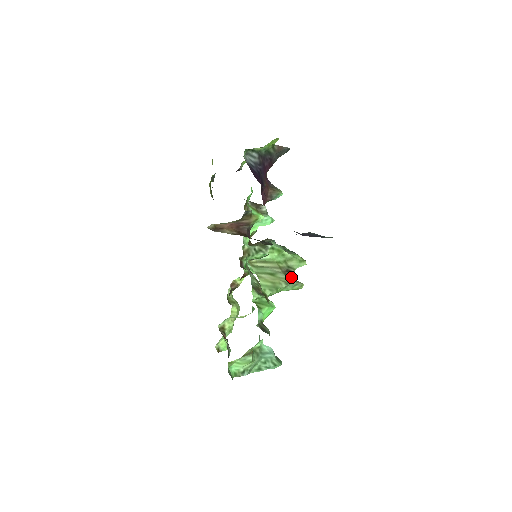
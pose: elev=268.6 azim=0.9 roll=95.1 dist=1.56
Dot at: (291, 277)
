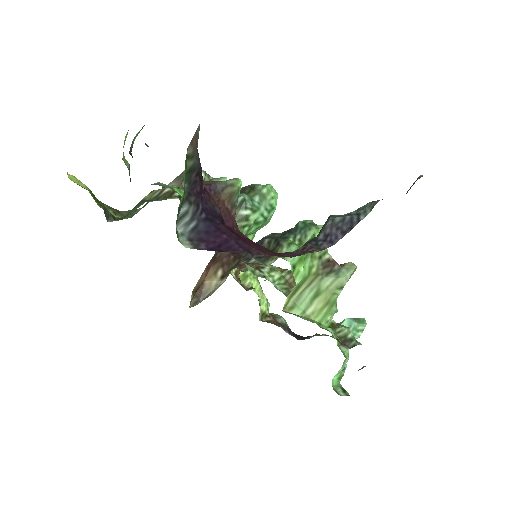
Dot at: (335, 270)
